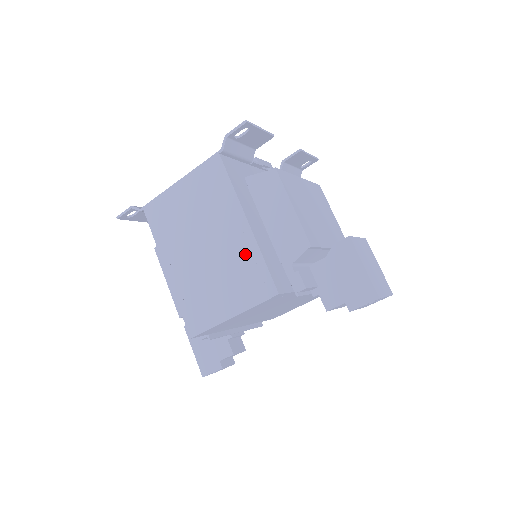
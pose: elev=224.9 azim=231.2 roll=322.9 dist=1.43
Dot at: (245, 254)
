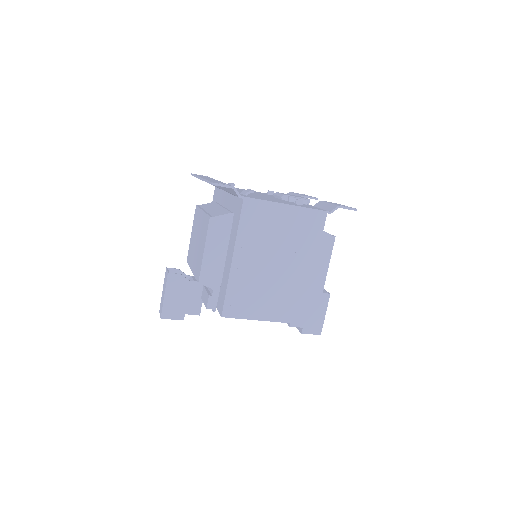
Dot at: (299, 288)
